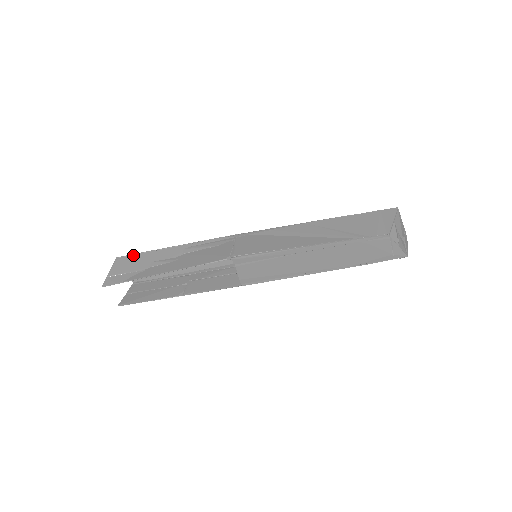
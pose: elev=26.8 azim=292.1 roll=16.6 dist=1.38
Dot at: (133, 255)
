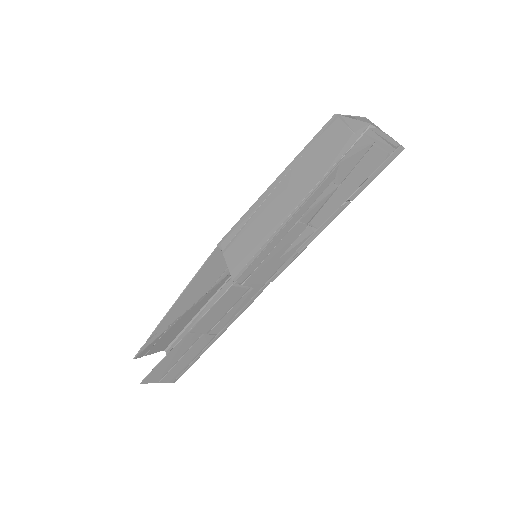
Dot at: (175, 336)
